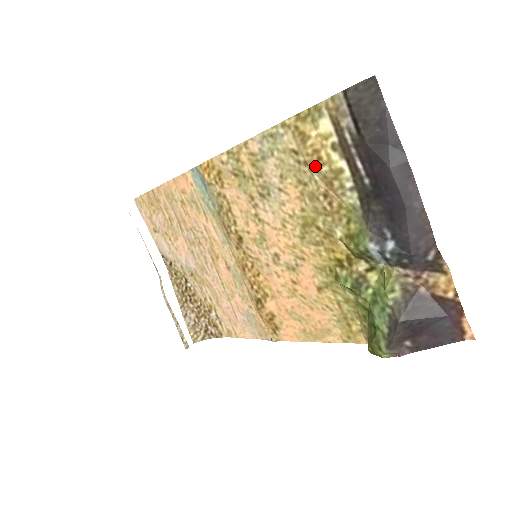
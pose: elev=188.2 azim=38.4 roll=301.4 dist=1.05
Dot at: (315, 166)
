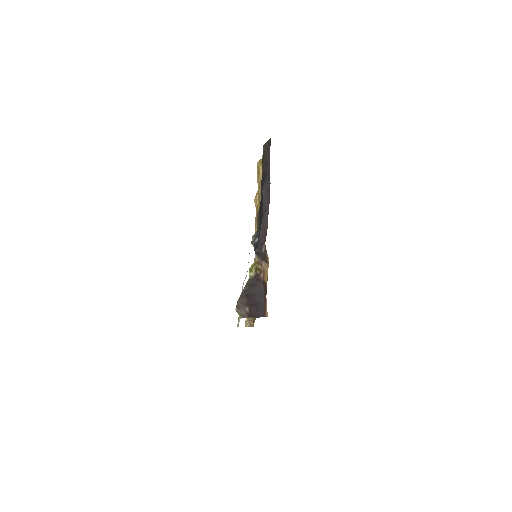
Dot at: (259, 190)
